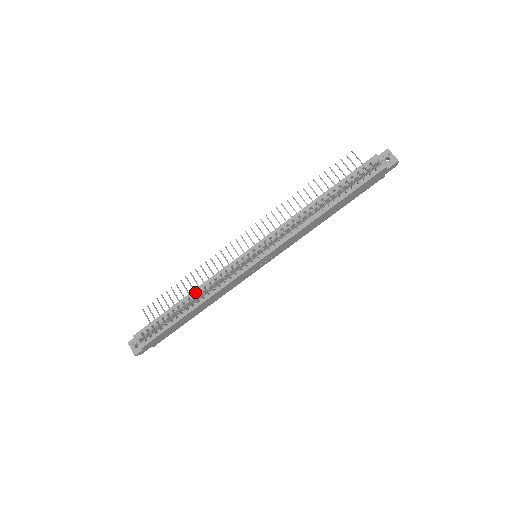
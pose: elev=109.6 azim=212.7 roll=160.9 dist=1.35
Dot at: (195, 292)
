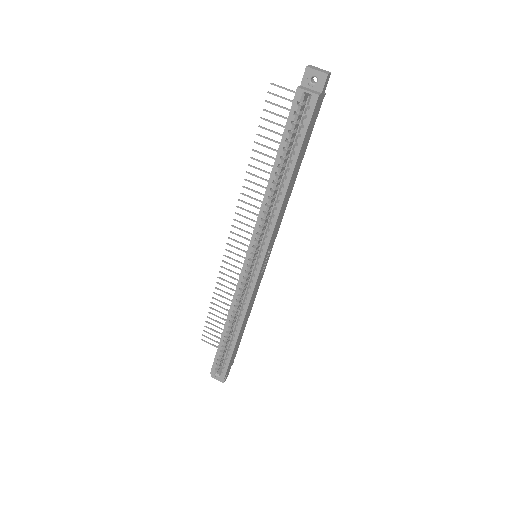
Dot at: (229, 319)
